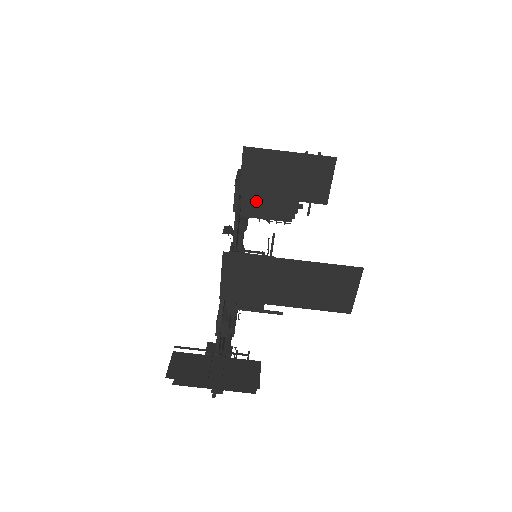
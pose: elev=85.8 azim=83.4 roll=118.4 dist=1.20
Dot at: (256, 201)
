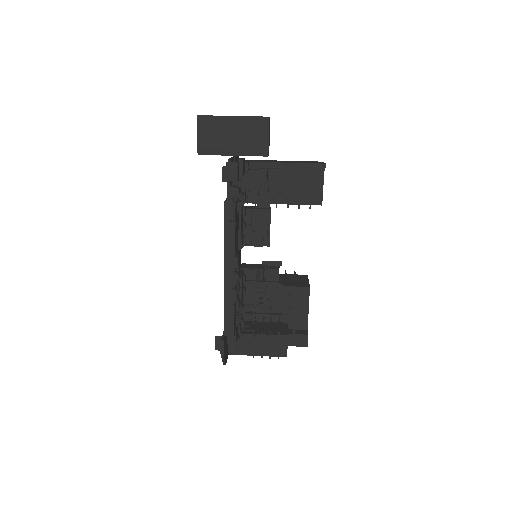
Dot at: (253, 265)
